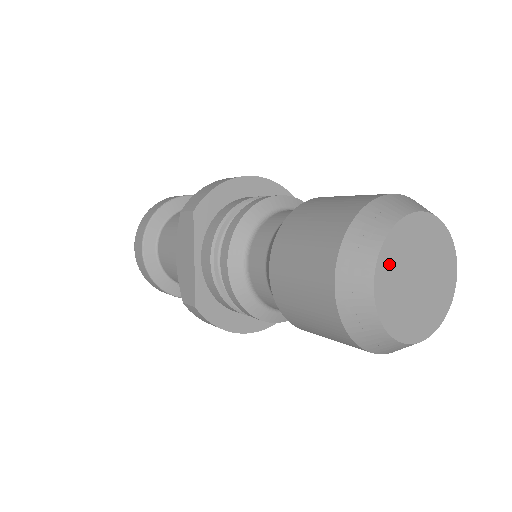
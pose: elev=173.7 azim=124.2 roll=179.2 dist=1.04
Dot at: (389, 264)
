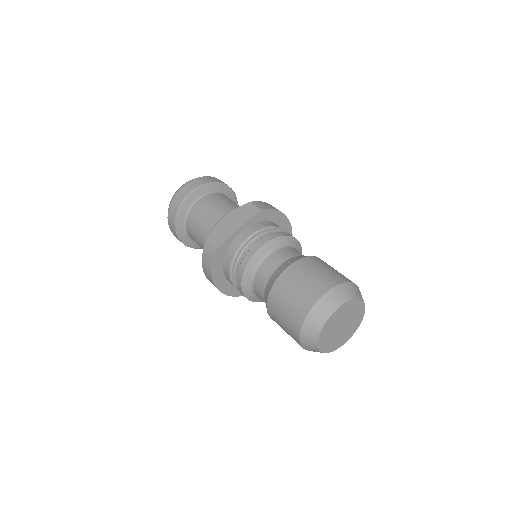
Dot at: (344, 310)
